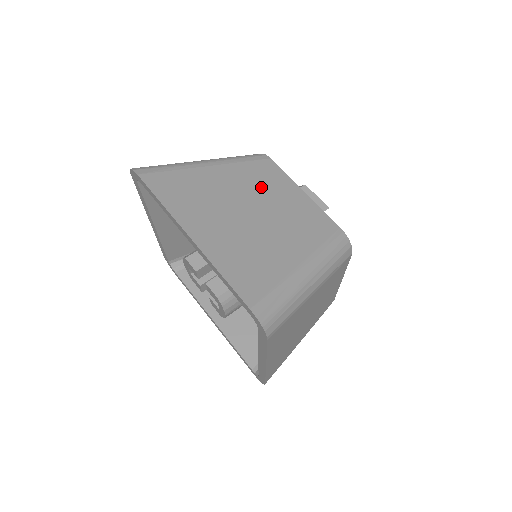
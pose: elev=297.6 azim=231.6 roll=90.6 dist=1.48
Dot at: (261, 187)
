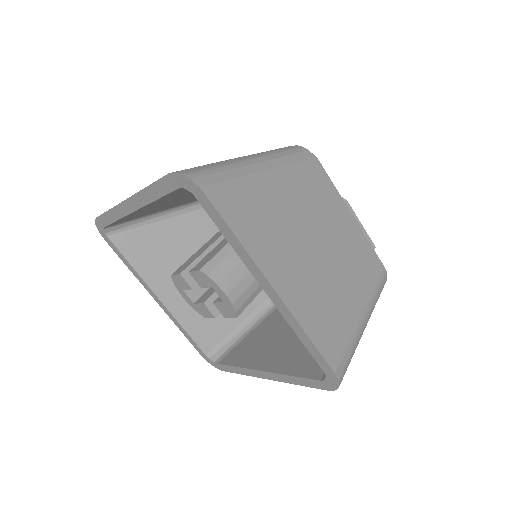
Dot at: occluded
